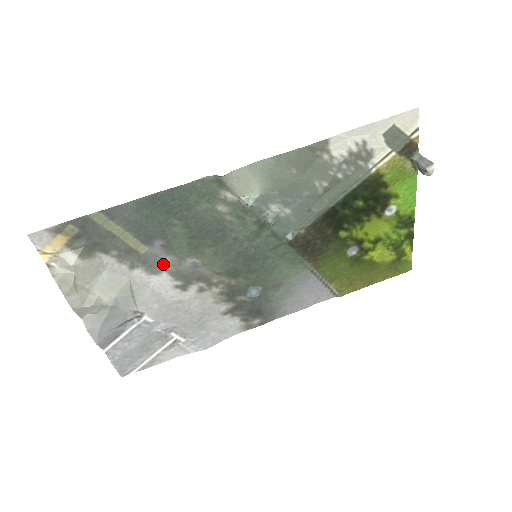
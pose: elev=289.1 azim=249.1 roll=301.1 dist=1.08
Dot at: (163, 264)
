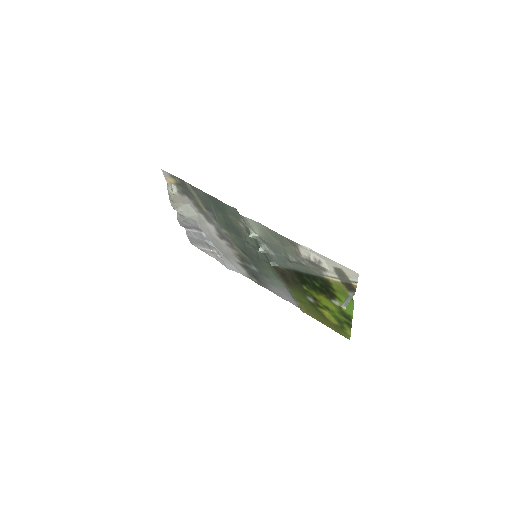
Dot at: (213, 222)
